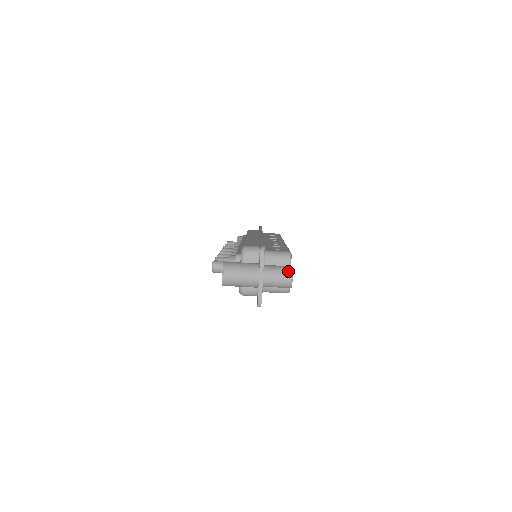
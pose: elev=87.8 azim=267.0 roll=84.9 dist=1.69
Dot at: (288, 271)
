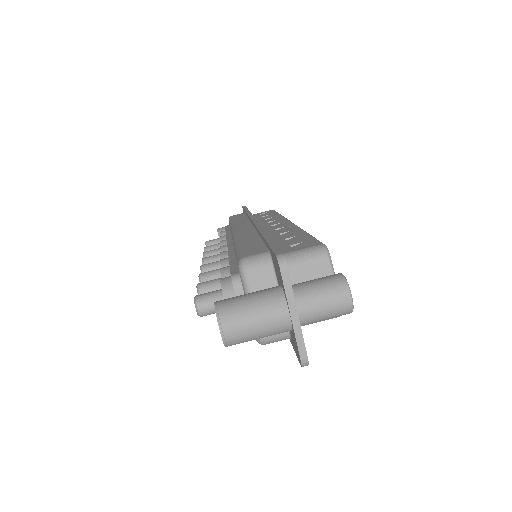
Dot at: (339, 286)
